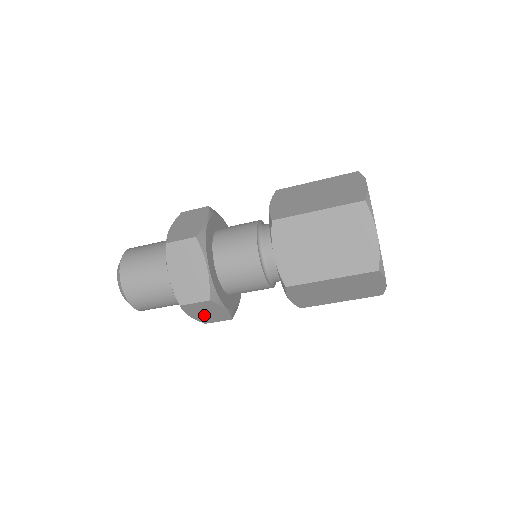
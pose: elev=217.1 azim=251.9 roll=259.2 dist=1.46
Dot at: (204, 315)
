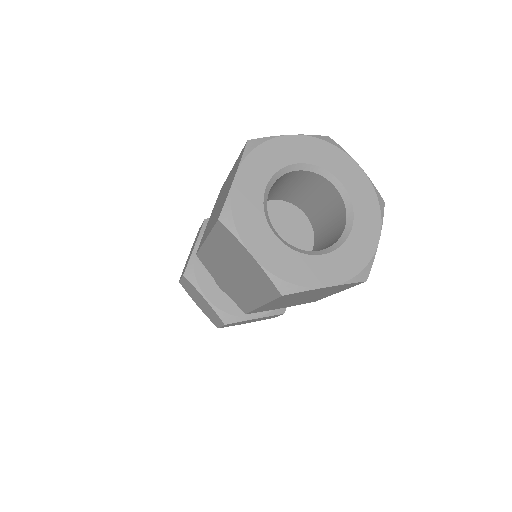
Dot at: occluded
